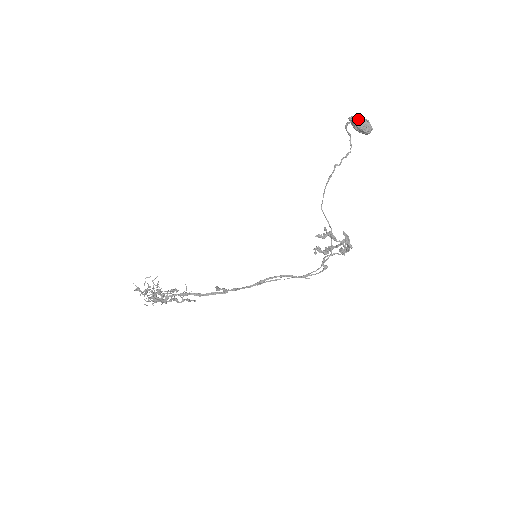
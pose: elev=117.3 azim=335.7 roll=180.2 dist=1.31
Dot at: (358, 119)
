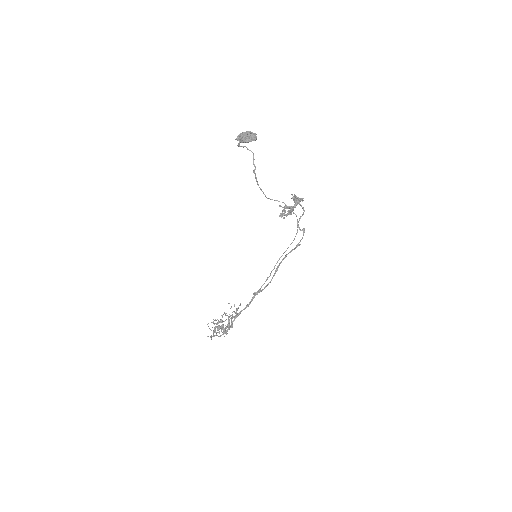
Dot at: (243, 138)
